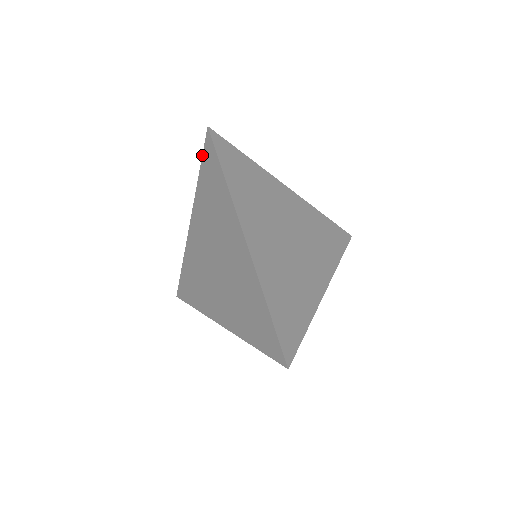
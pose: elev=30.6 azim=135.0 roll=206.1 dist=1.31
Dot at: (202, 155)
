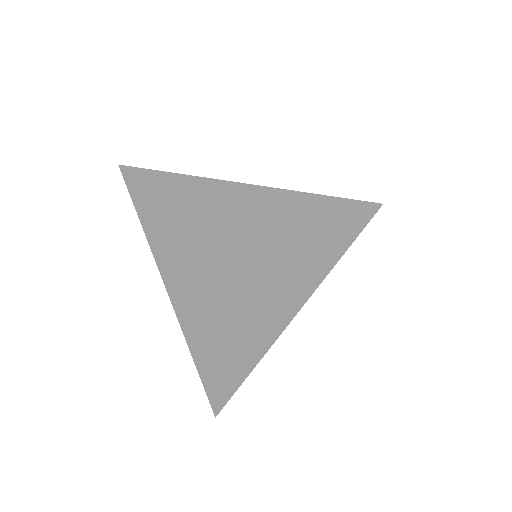
Dot at: occluded
